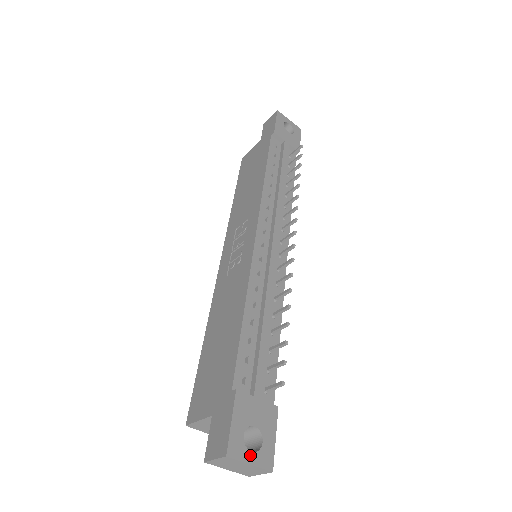
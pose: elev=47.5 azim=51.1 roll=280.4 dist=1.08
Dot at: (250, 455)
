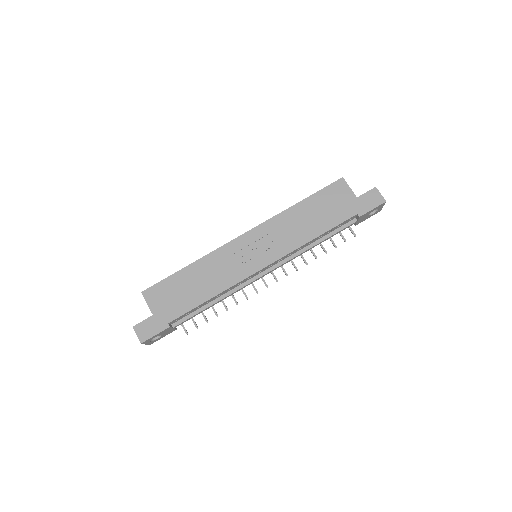
Dot at: (149, 342)
